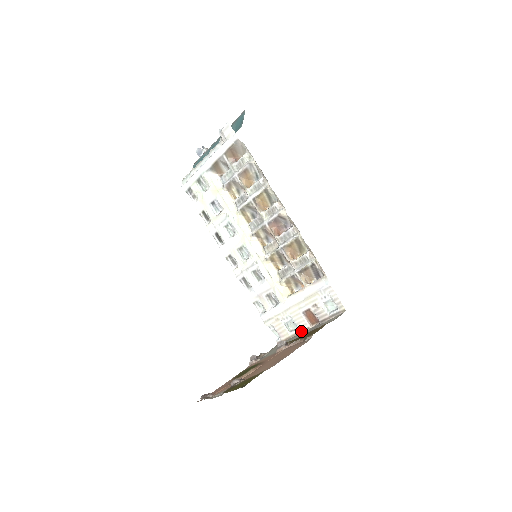
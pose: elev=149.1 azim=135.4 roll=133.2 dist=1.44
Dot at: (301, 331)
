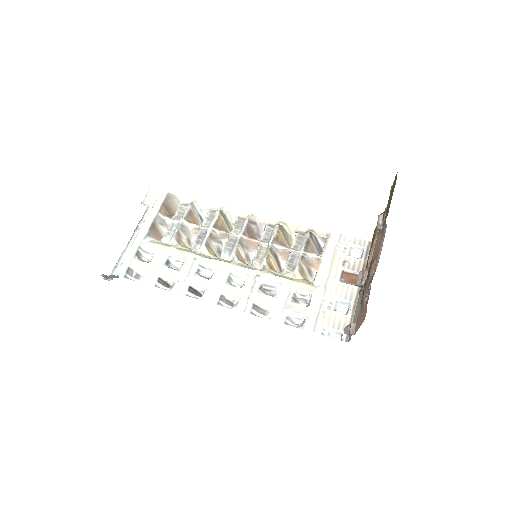
Dot at: (355, 300)
